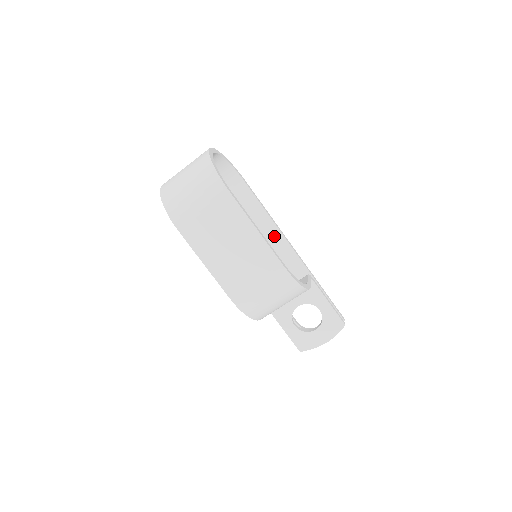
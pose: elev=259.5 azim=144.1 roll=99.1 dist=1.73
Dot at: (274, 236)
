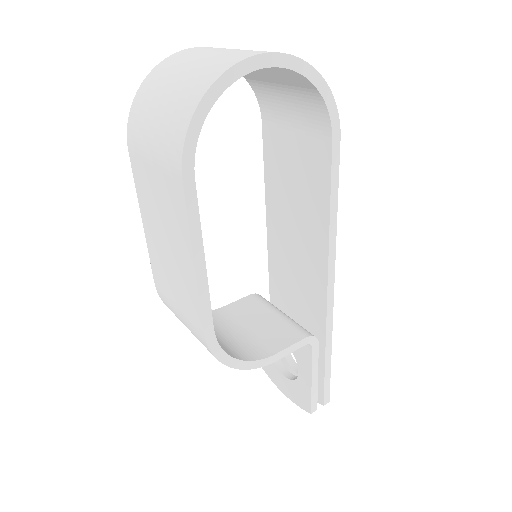
Dot at: (318, 249)
